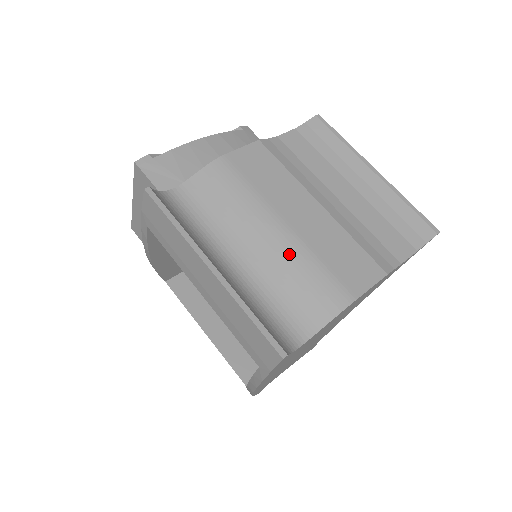
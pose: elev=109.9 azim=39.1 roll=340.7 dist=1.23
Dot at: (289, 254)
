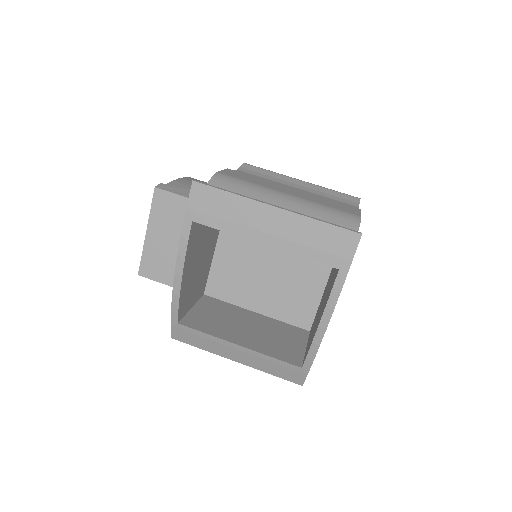
Dot at: (305, 205)
